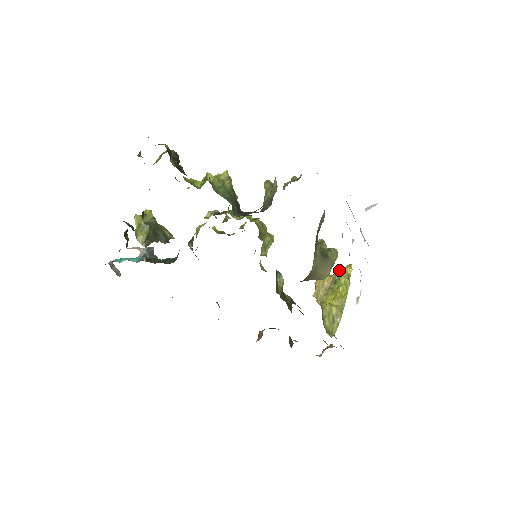
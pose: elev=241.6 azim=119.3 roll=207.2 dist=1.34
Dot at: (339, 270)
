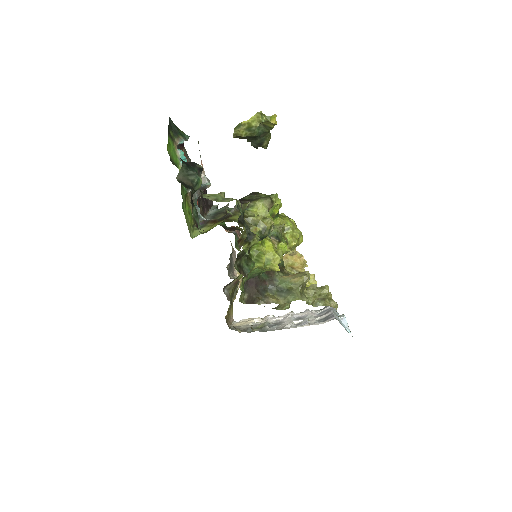
Dot at: occluded
